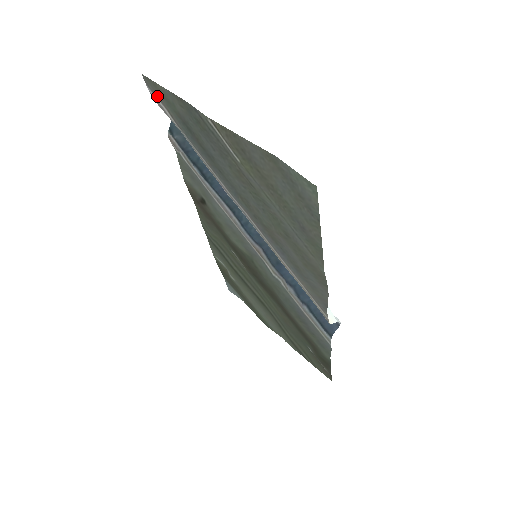
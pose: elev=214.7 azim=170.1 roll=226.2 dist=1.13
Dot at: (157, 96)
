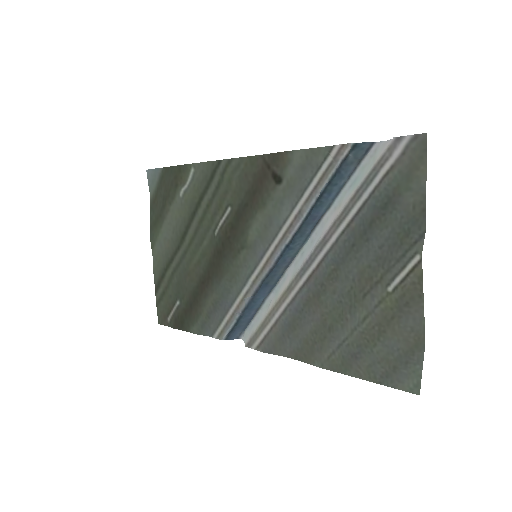
Dot at: (405, 154)
